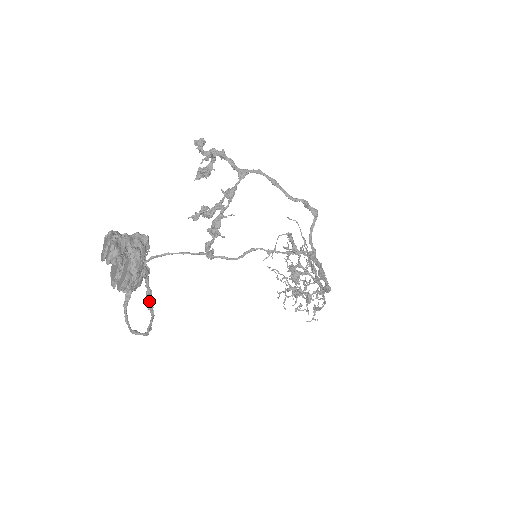
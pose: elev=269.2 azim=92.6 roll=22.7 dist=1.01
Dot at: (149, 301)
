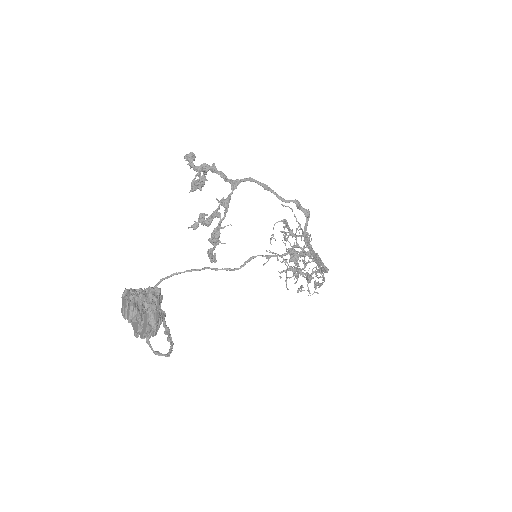
Dot at: (168, 336)
